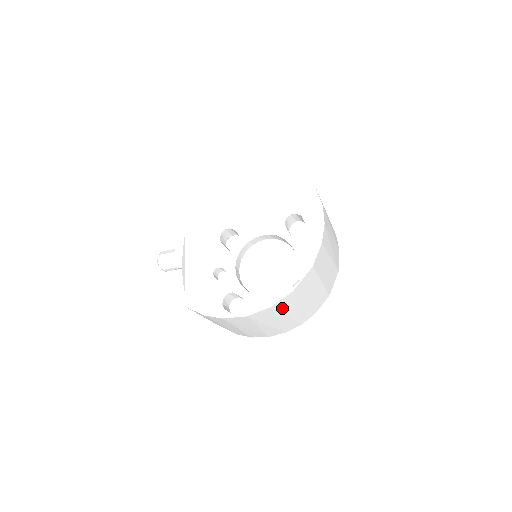
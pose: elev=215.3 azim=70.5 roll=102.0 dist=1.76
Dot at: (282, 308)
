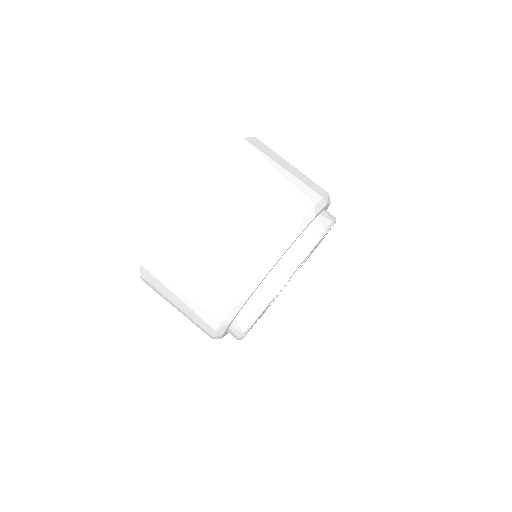
Dot at: (167, 255)
